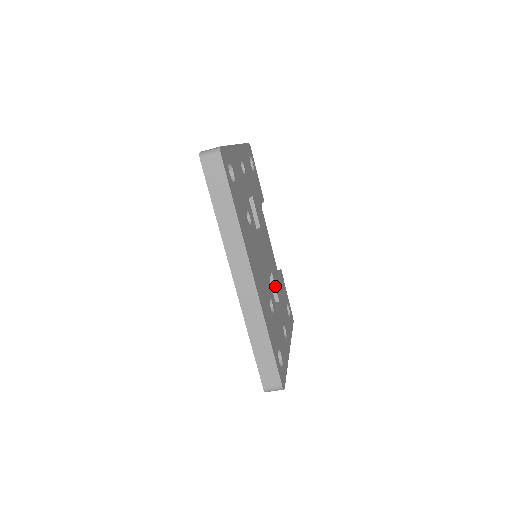
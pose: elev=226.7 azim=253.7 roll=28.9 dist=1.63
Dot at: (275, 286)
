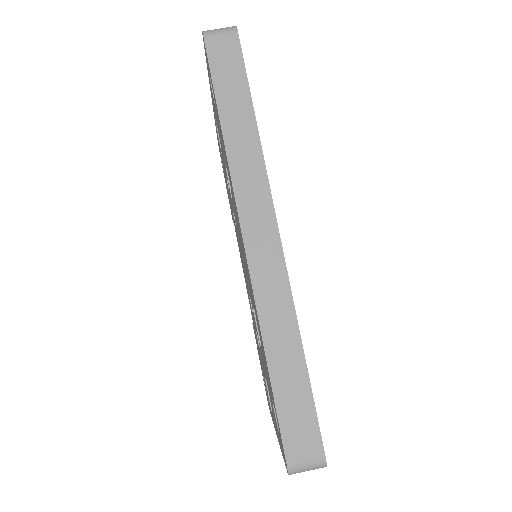
Dot at: occluded
